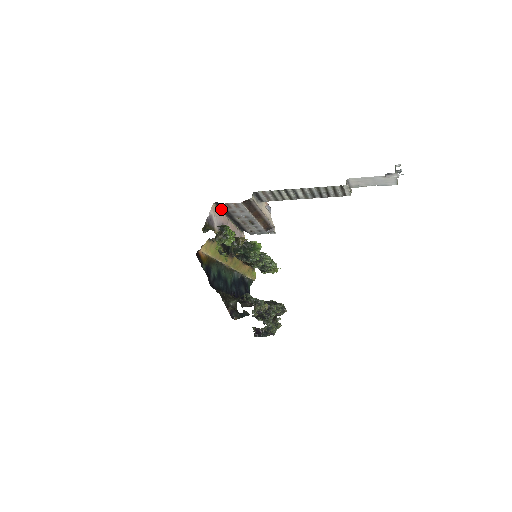
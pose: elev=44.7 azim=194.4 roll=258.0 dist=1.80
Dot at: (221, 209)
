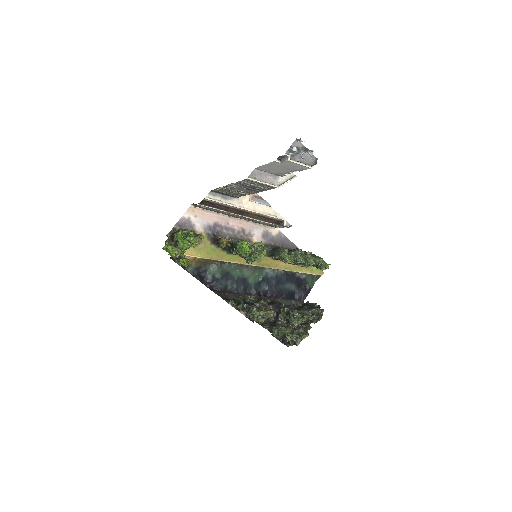
Dot at: occluded
